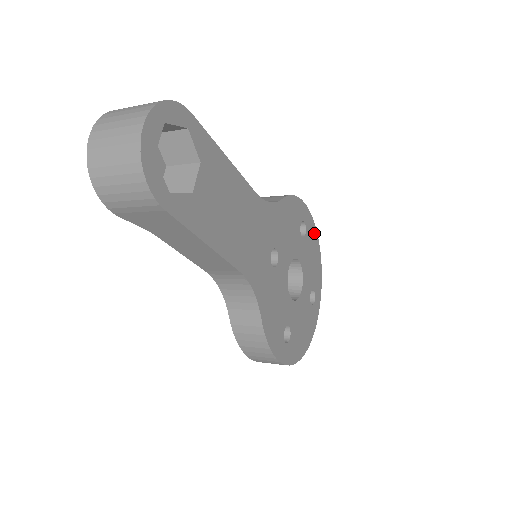
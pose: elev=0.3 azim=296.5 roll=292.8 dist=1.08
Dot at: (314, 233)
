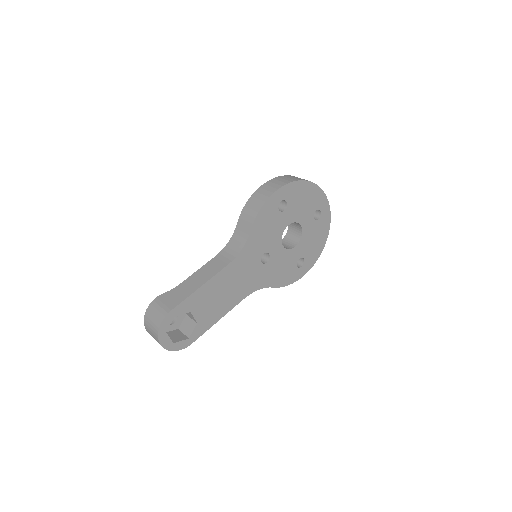
Dot at: (297, 186)
